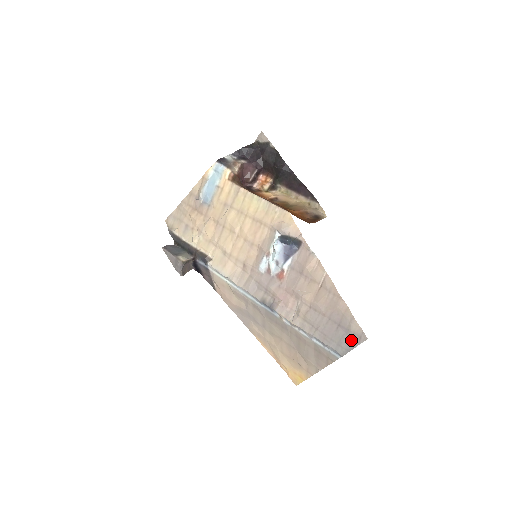
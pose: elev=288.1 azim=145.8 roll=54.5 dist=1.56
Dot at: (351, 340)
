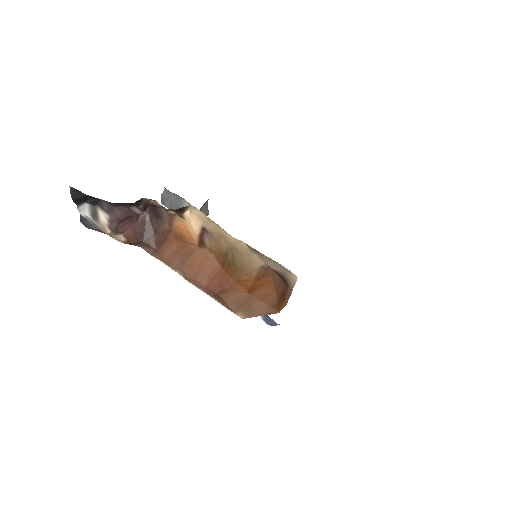
Dot at: occluded
